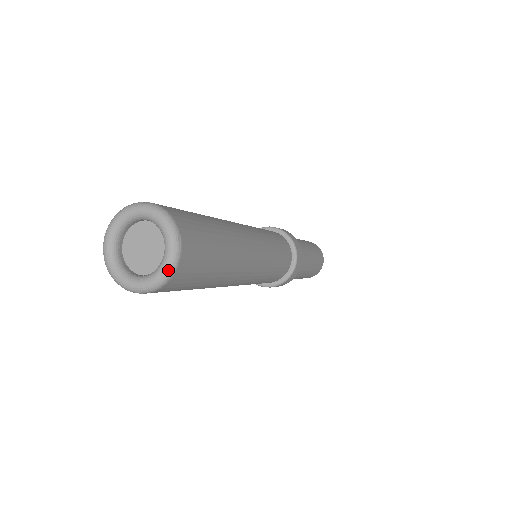
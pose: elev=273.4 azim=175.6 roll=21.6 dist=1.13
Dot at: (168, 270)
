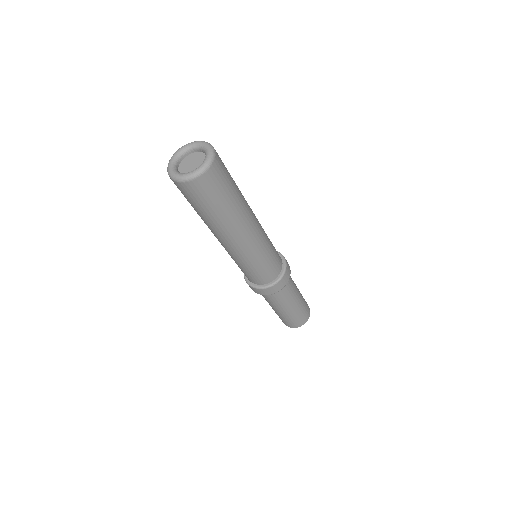
Dot at: (206, 164)
